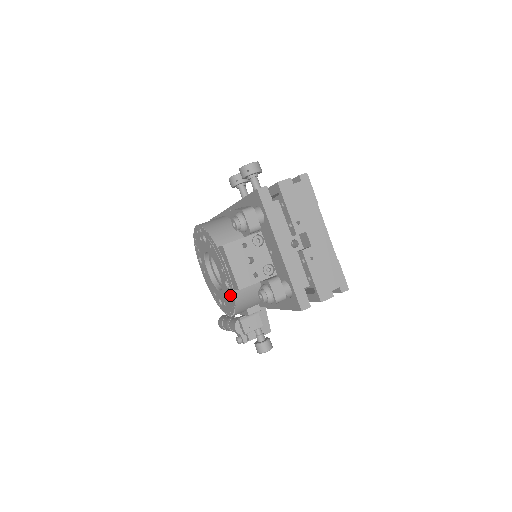
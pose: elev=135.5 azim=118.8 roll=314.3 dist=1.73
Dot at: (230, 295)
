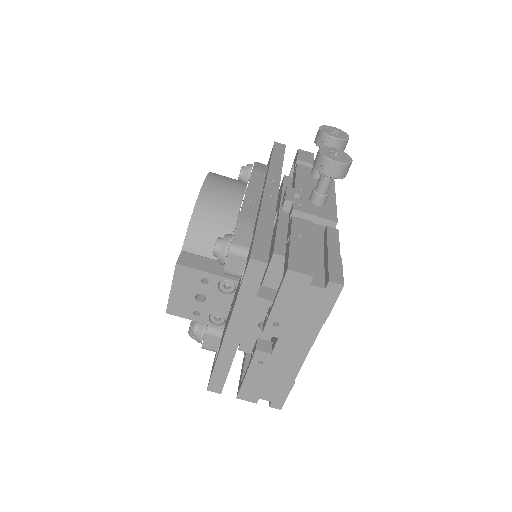
Dot at: occluded
